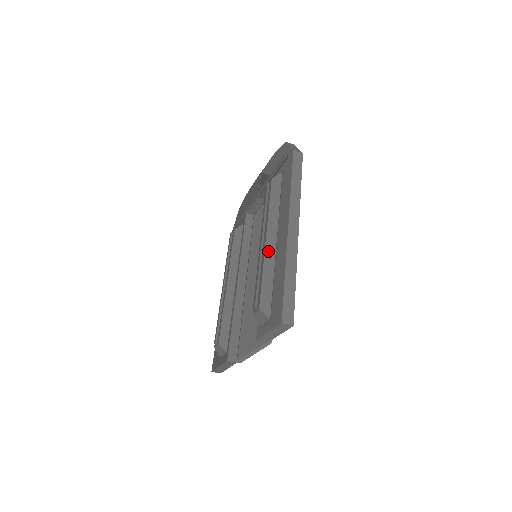
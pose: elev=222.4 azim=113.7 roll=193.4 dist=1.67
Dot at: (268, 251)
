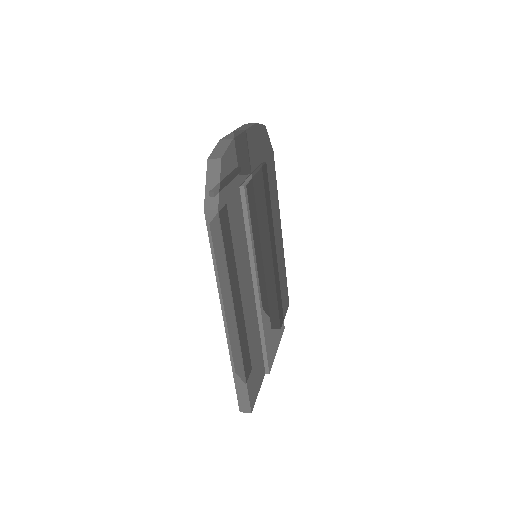
Dot at: occluded
